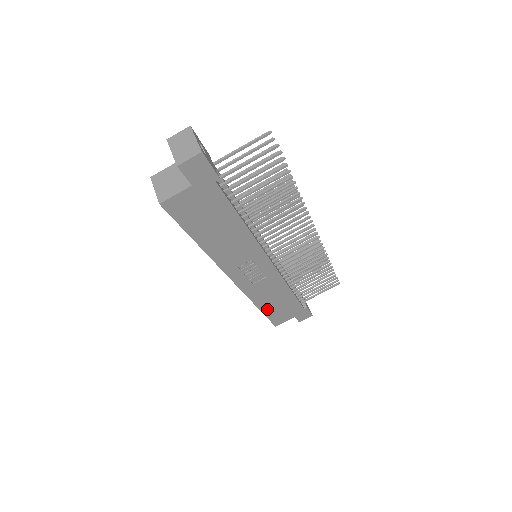
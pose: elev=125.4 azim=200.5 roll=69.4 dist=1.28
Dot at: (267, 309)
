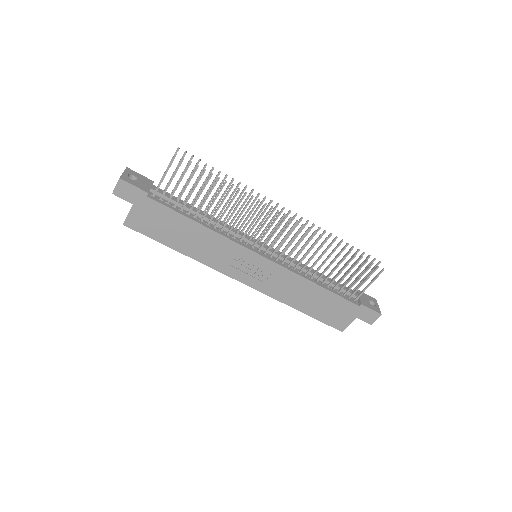
Dot at: (309, 310)
